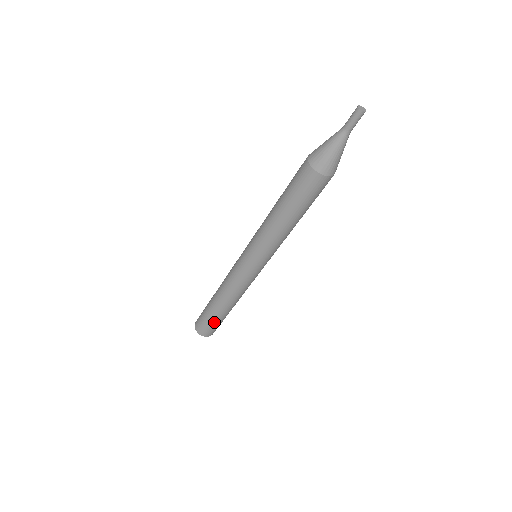
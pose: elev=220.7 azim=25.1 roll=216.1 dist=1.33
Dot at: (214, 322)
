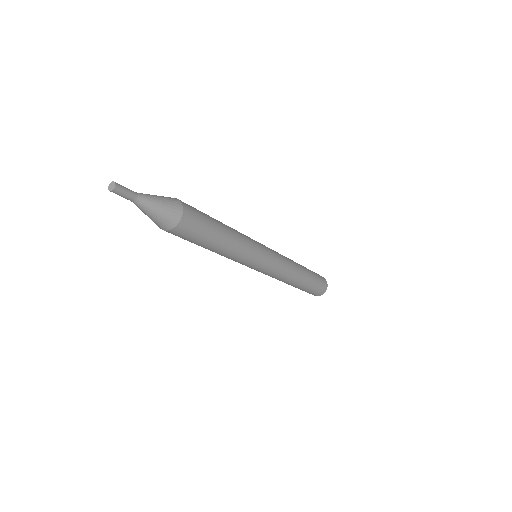
Dot at: (303, 290)
